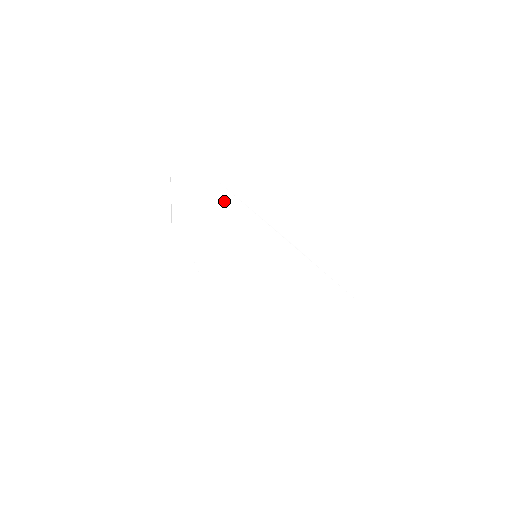
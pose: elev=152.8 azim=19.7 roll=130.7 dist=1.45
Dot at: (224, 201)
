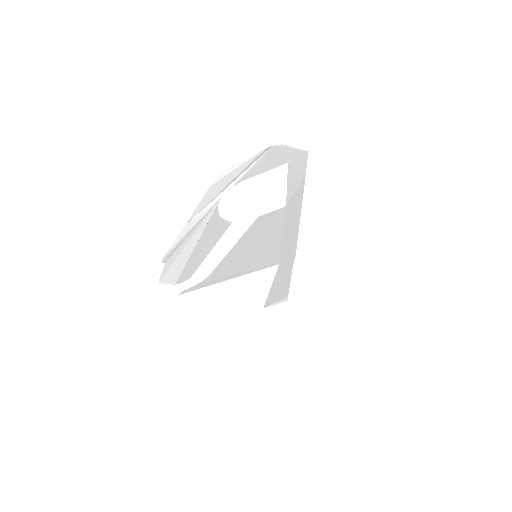
Dot at: (287, 201)
